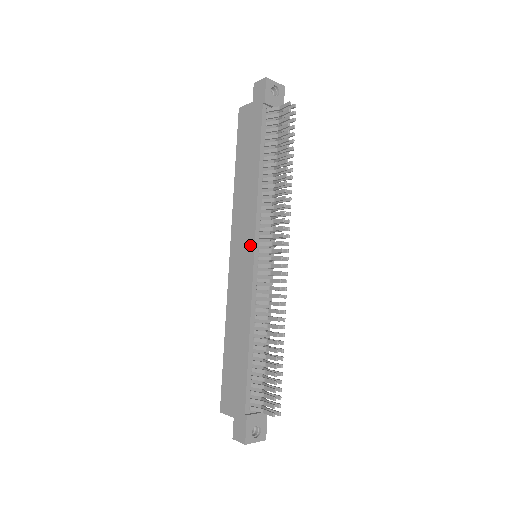
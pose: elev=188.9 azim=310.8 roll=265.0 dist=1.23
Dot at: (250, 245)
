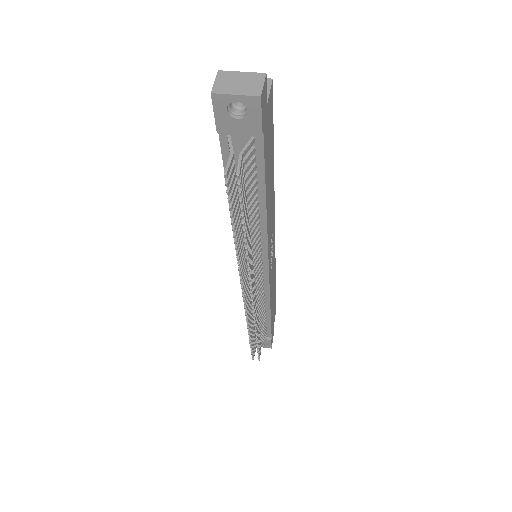
Dot at: occluded
